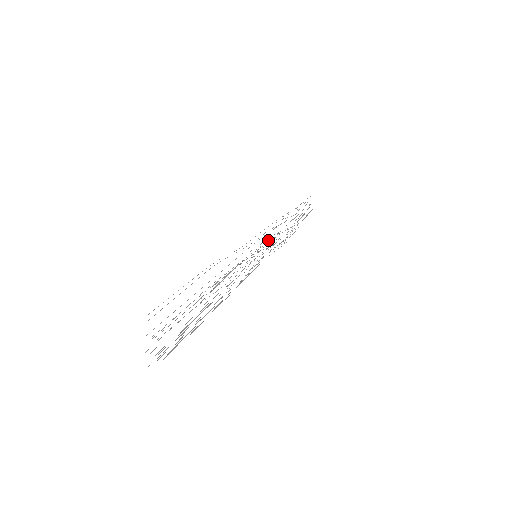
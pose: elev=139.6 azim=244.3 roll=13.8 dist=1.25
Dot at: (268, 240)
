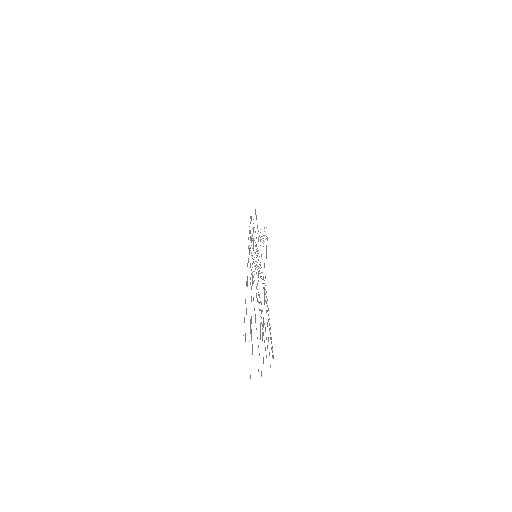
Dot at: occluded
